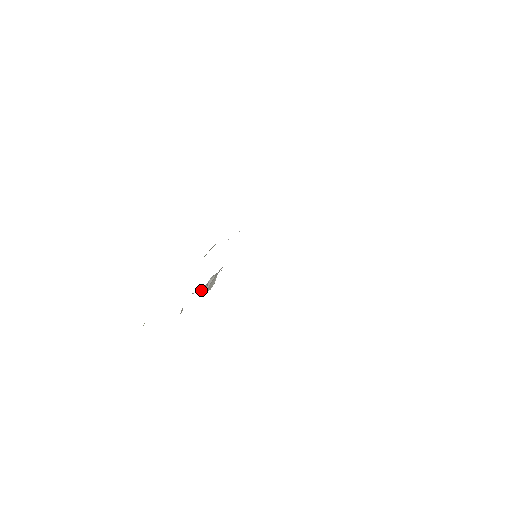
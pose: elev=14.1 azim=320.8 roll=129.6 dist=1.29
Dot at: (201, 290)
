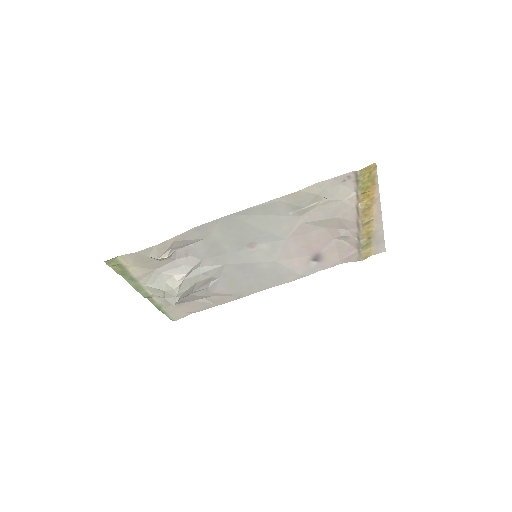
Dot at: (183, 270)
